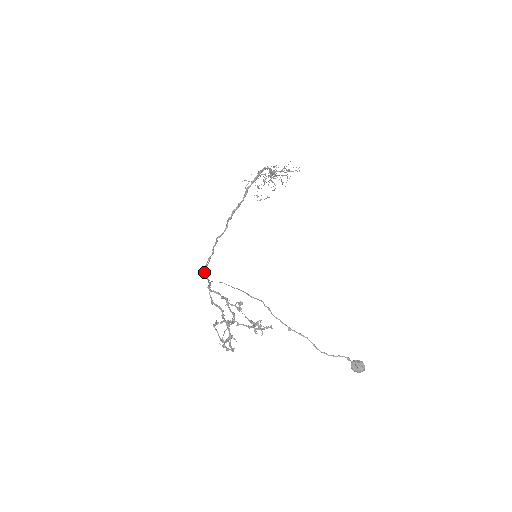
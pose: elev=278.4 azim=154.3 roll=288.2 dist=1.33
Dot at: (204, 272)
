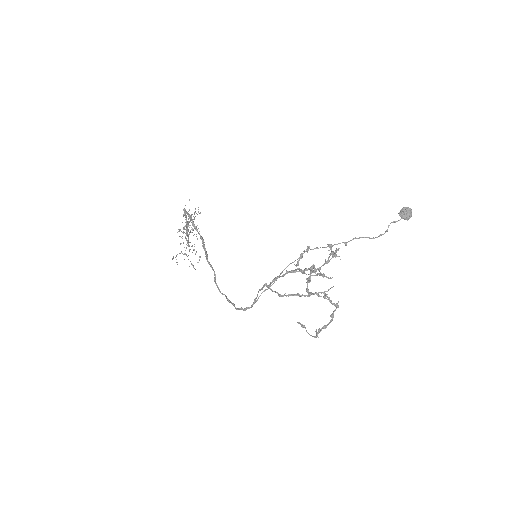
Dot at: (240, 308)
